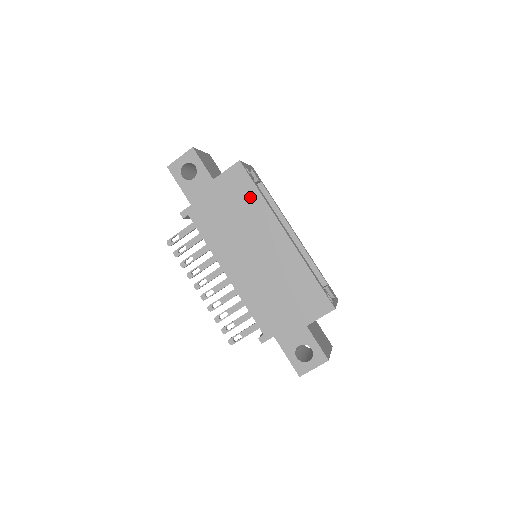
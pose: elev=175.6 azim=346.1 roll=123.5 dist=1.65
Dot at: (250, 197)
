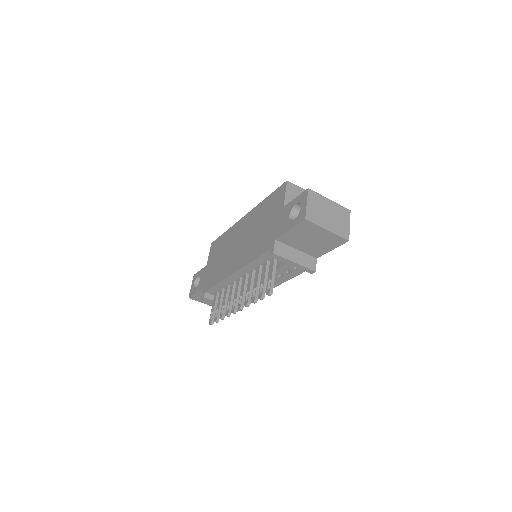
Dot at: (222, 240)
